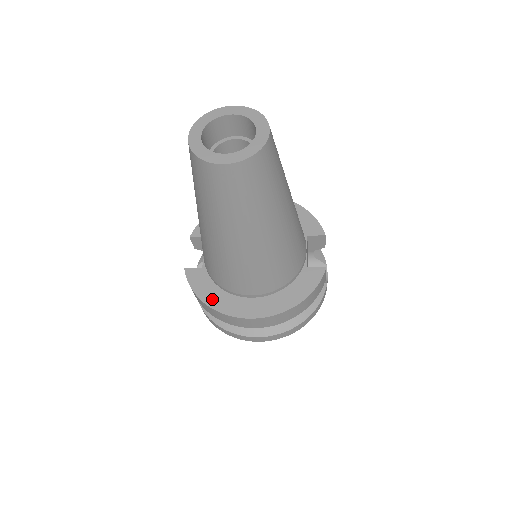
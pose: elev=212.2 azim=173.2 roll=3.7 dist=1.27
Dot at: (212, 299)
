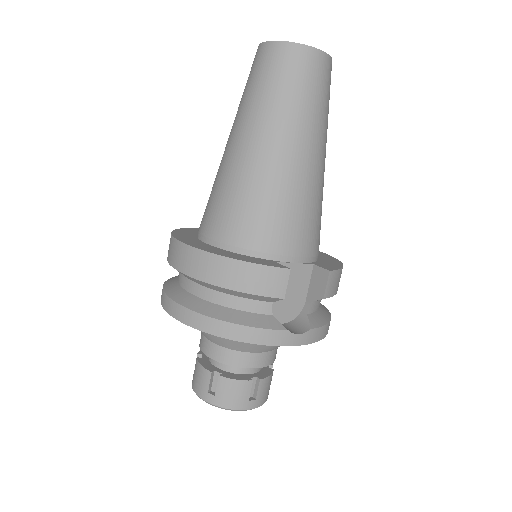
Dot at: (182, 232)
